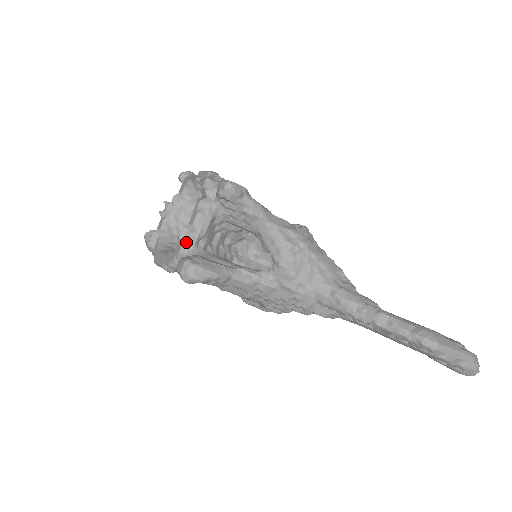
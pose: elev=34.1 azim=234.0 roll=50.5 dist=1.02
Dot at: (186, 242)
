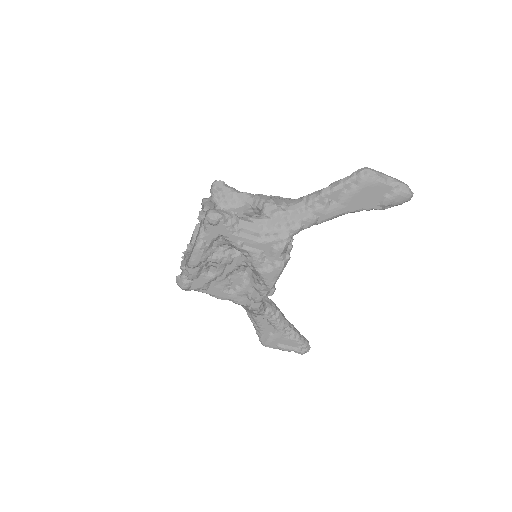
Dot at: (204, 215)
